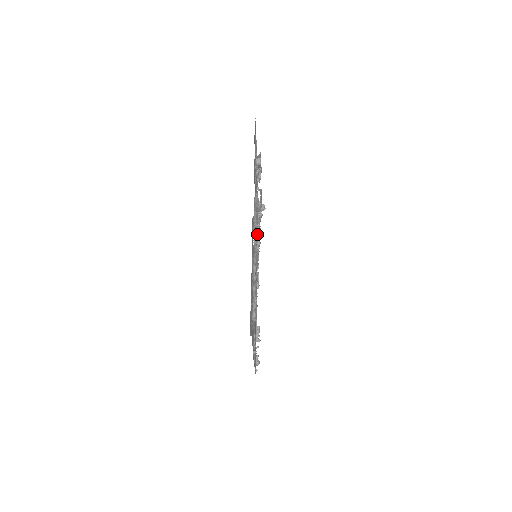
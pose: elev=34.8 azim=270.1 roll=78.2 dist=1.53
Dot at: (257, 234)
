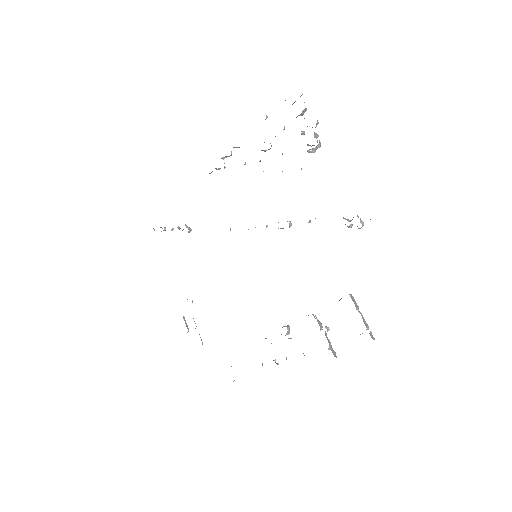
Dot at: occluded
